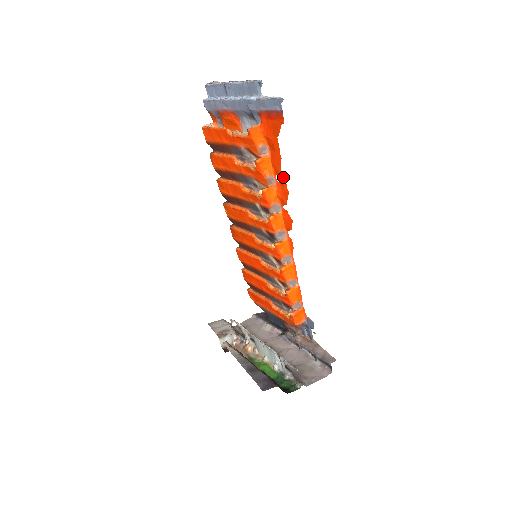
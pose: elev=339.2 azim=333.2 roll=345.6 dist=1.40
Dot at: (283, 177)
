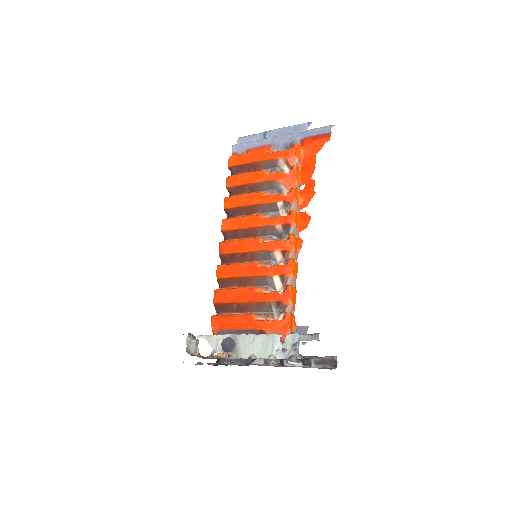
Dot at: (312, 182)
